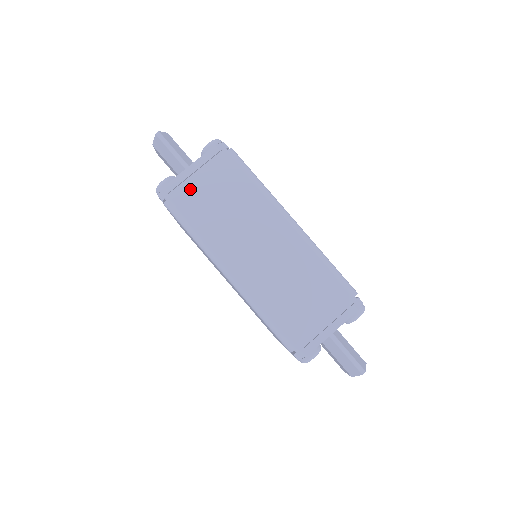
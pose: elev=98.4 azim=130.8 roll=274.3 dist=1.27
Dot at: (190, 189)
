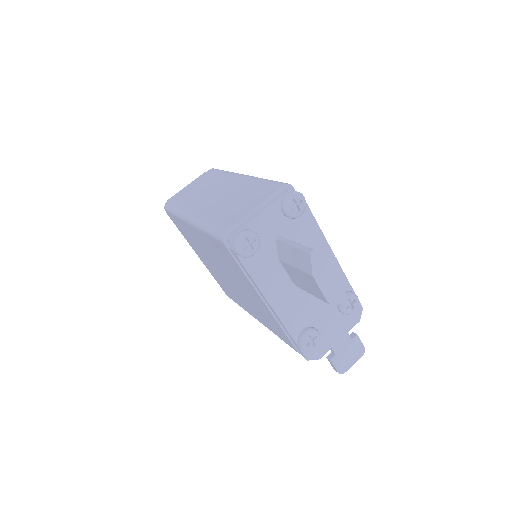
Dot at: (181, 193)
